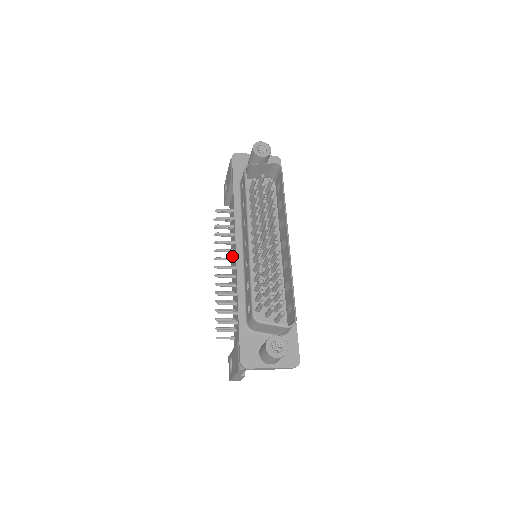
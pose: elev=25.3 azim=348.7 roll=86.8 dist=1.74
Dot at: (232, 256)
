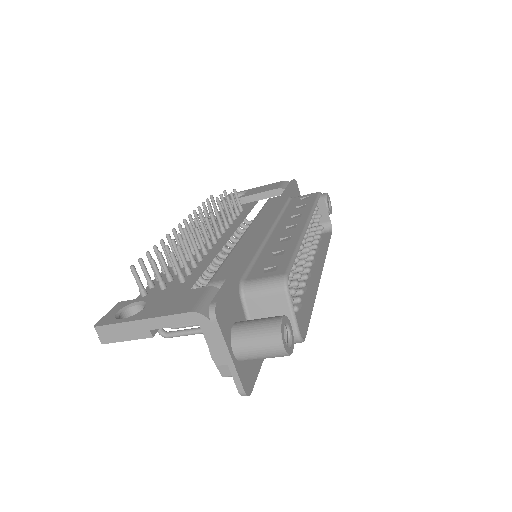
Dot at: occluded
